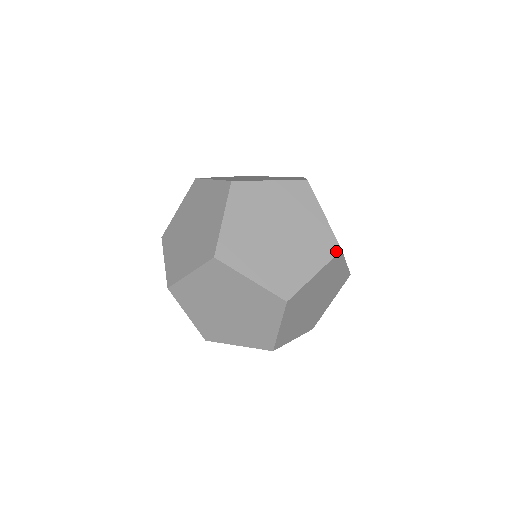
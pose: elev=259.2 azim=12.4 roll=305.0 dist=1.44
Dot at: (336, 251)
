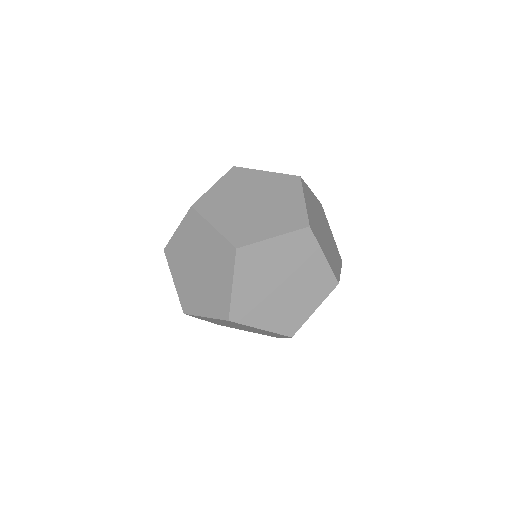
Dot at: (234, 253)
